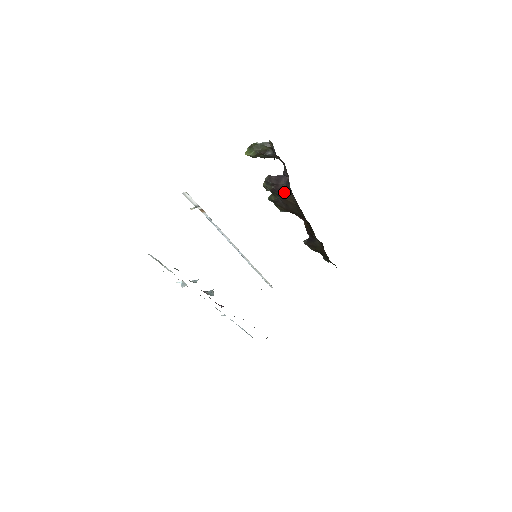
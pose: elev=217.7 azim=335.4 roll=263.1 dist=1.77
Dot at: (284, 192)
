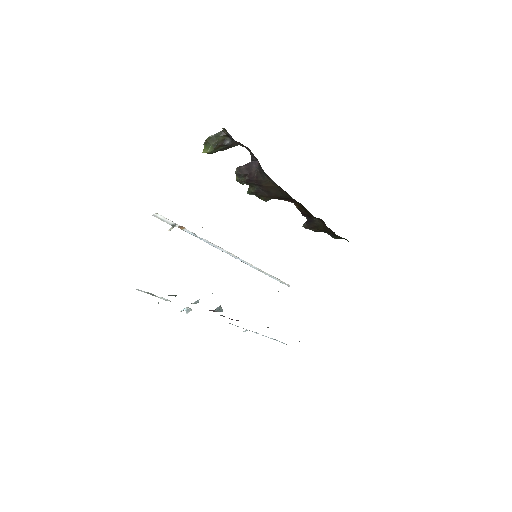
Dot at: (260, 178)
